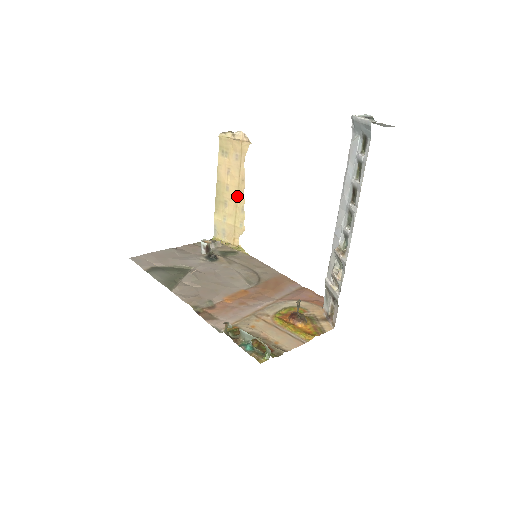
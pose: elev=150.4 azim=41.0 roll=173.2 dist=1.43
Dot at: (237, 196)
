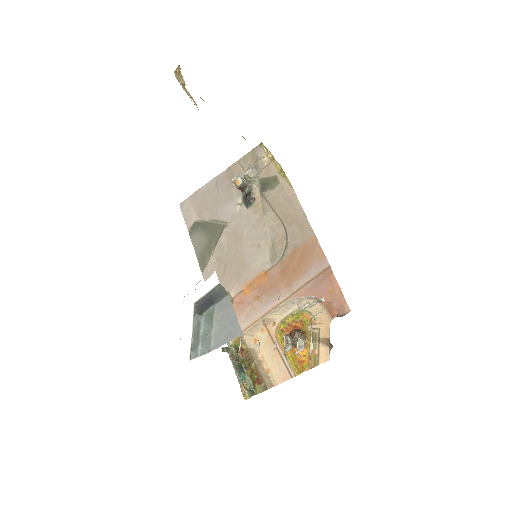
Dot at: occluded
